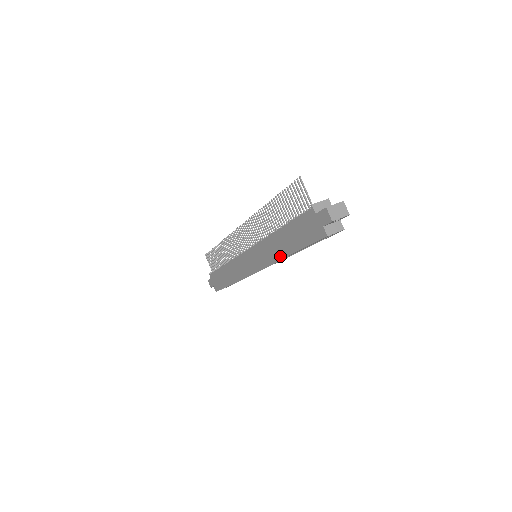
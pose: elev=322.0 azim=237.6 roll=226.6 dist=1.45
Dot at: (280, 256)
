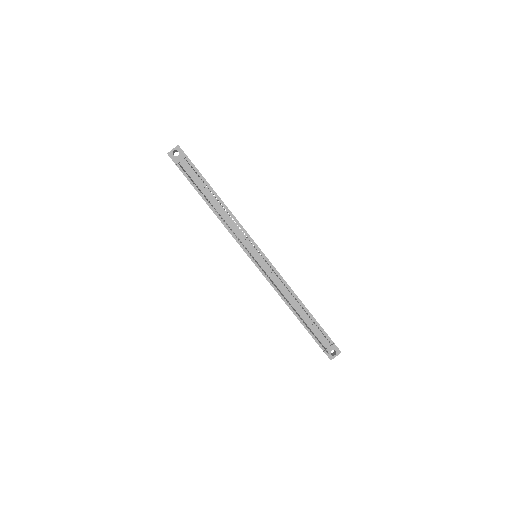
Dot at: occluded
